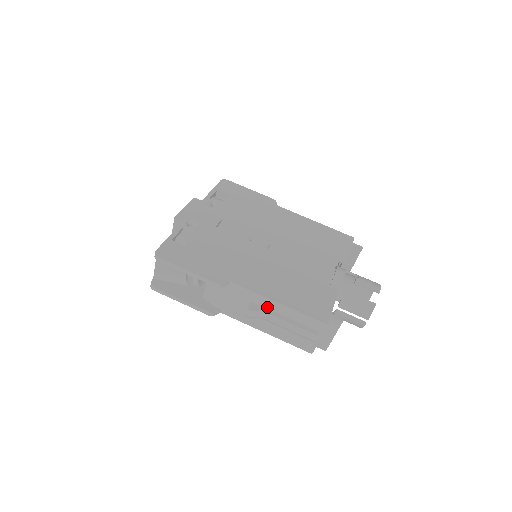
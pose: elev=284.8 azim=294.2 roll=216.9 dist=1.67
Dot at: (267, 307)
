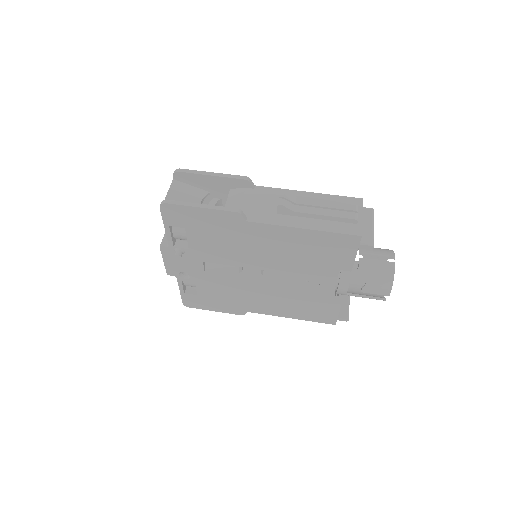
Dot at: occluded
